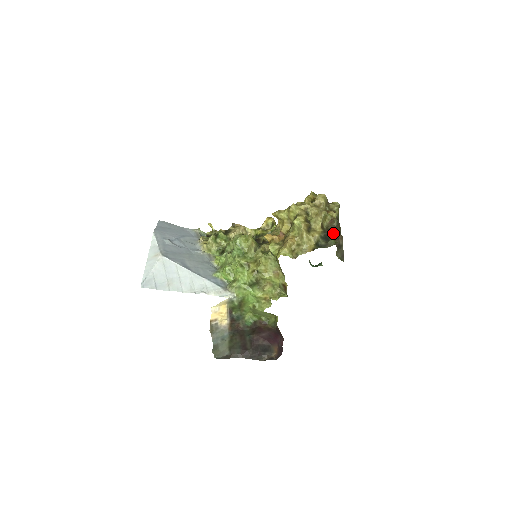
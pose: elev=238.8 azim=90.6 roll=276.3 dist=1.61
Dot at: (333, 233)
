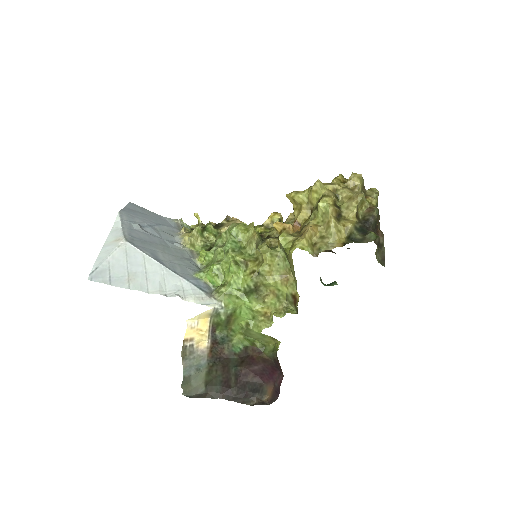
Dot at: (372, 225)
